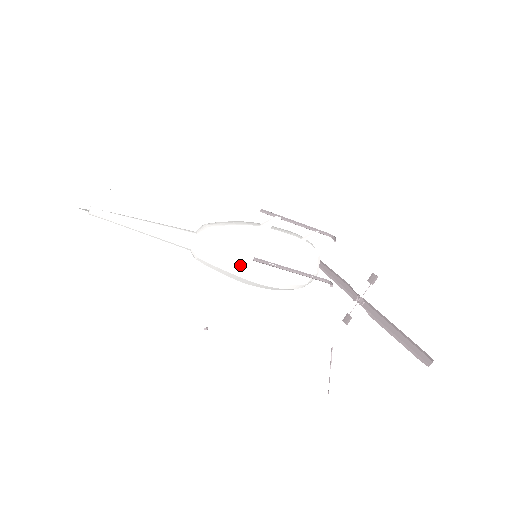
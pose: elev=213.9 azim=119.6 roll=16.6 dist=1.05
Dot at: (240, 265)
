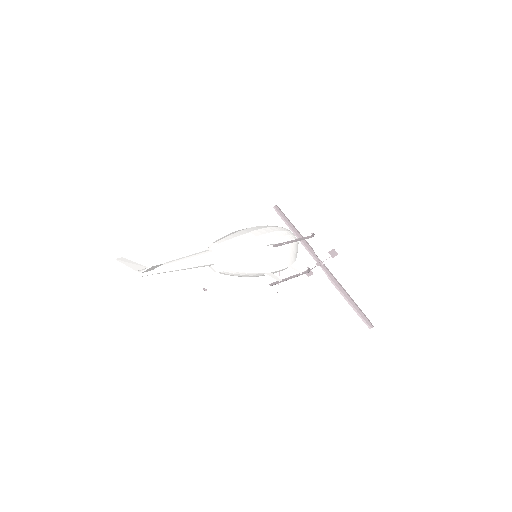
Dot at: (251, 276)
